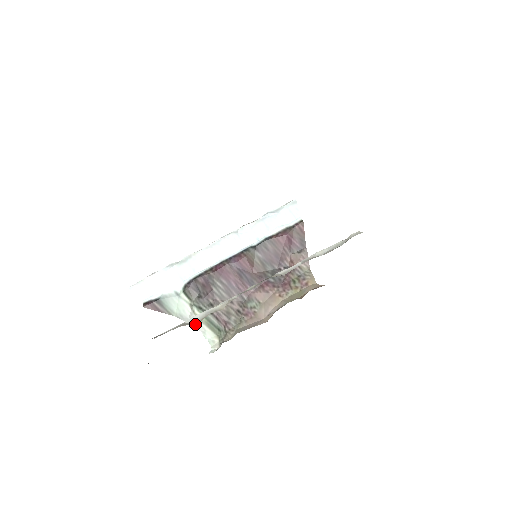
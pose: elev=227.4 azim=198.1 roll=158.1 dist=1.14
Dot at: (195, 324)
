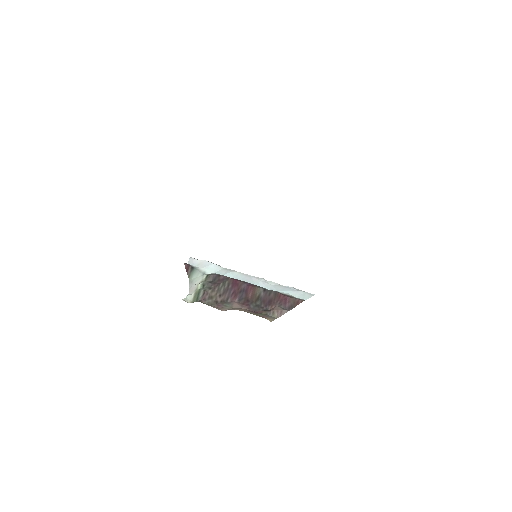
Dot at: (192, 289)
